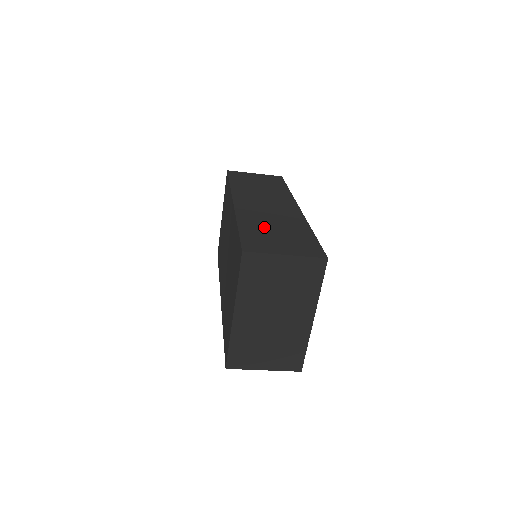
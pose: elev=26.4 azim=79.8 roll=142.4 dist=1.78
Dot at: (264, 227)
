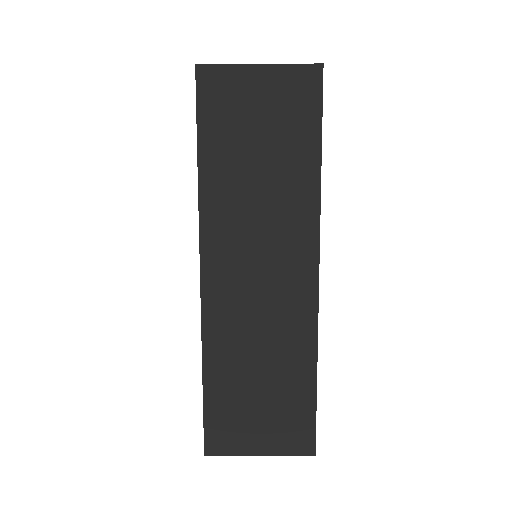
Dot at: (242, 375)
